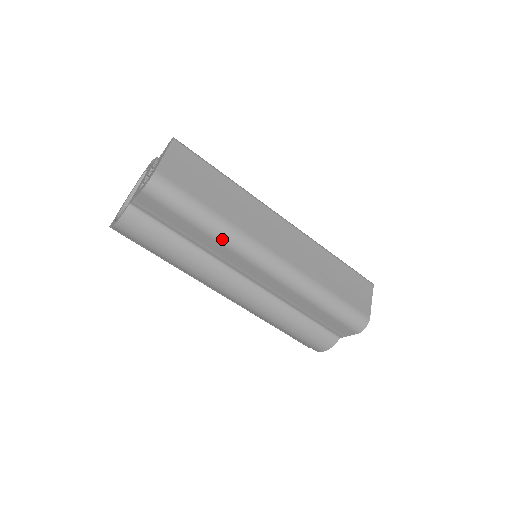
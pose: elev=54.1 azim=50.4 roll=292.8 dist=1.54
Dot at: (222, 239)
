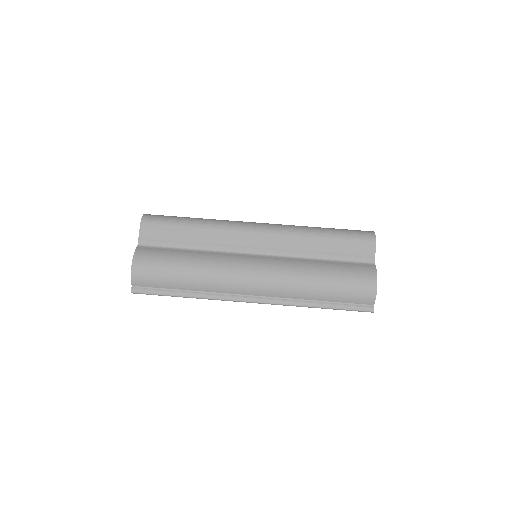
Dot at: (212, 225)
